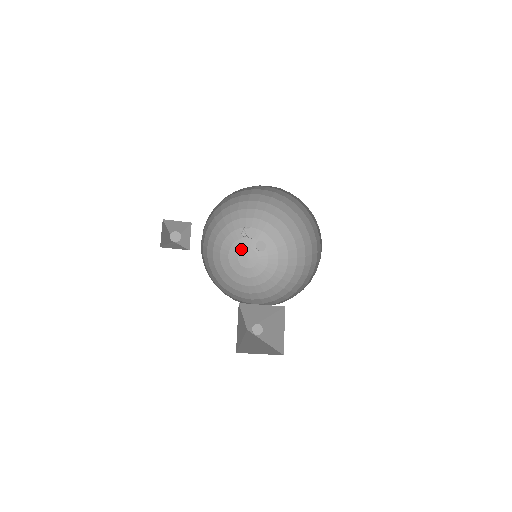
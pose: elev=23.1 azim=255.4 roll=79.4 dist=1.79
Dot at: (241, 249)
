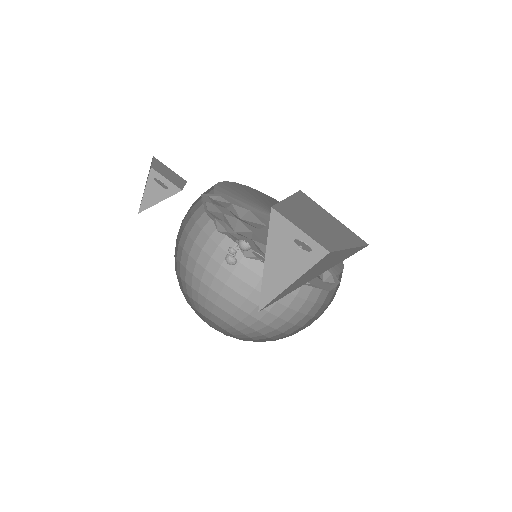
Dot at: (201, 318)
